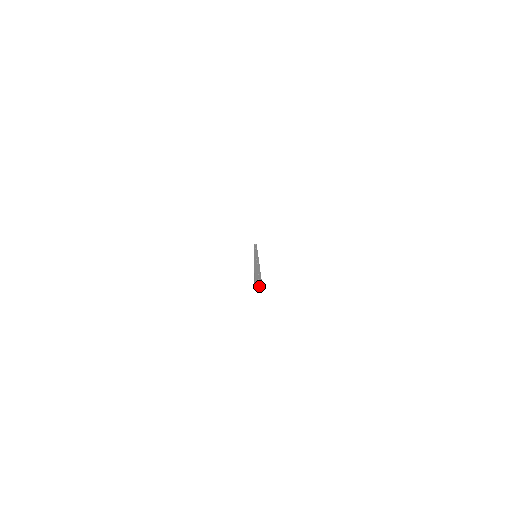
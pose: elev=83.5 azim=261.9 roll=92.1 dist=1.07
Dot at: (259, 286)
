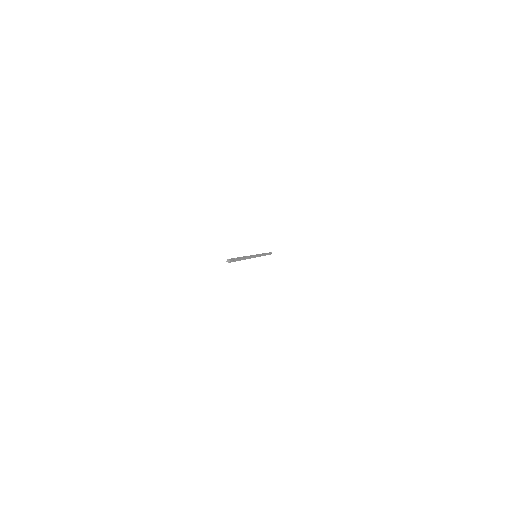
Dot at: (229, 261)
